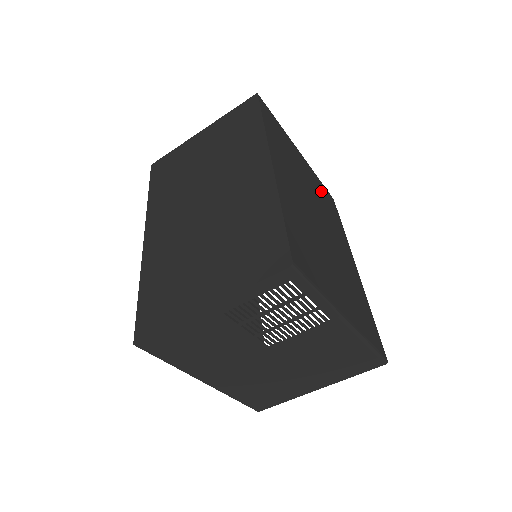
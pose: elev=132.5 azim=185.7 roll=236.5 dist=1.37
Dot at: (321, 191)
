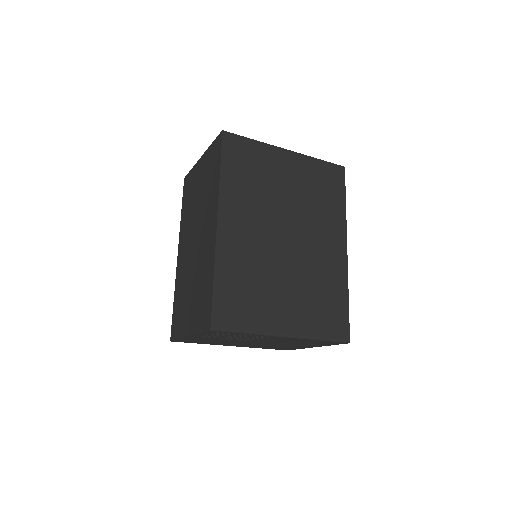
Dot at: (315, 179)
